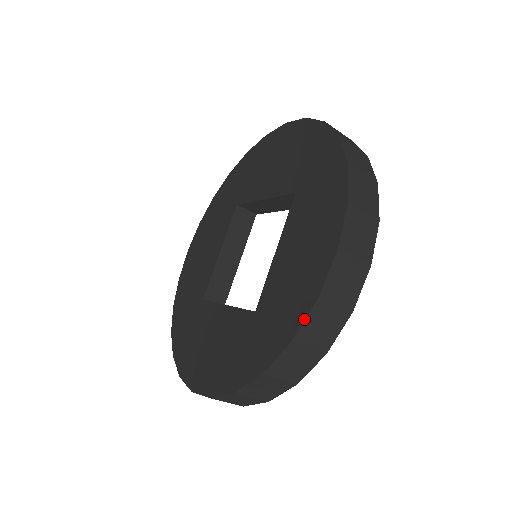
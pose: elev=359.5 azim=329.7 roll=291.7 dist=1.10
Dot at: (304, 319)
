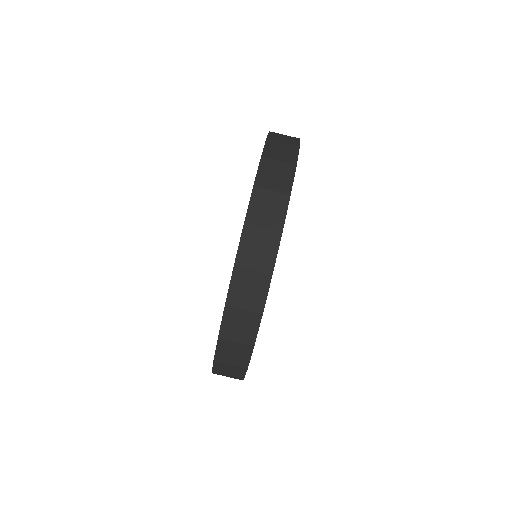
Dot at: occluded
